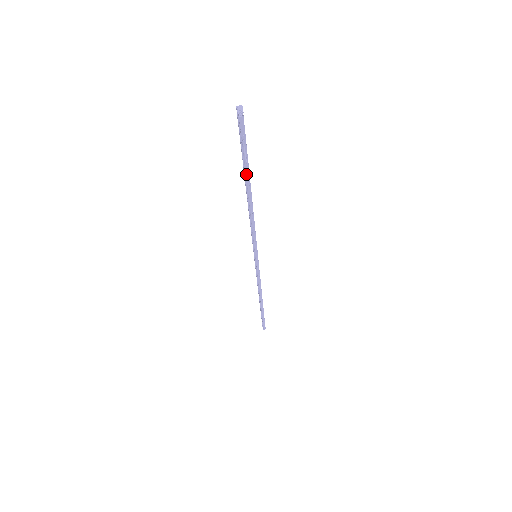
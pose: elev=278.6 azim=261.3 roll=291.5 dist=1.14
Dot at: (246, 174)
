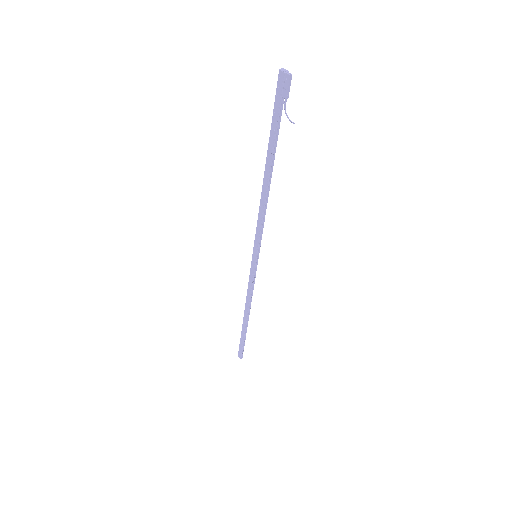
Dot at: (274, 148)
